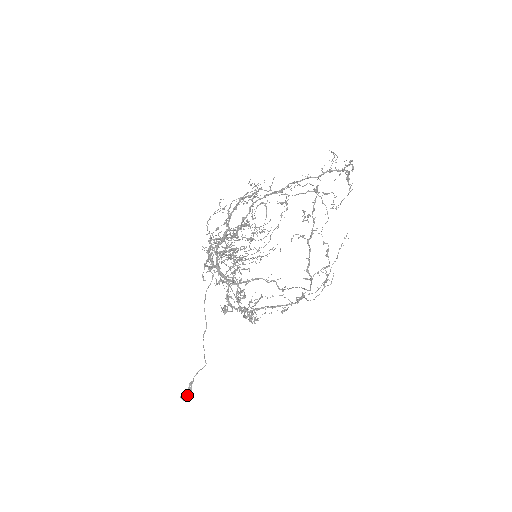
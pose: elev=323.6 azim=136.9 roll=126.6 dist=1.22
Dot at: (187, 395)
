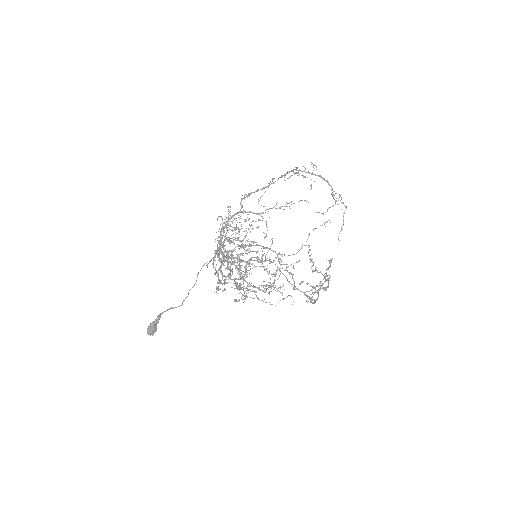
Dot at: (153, 322)
